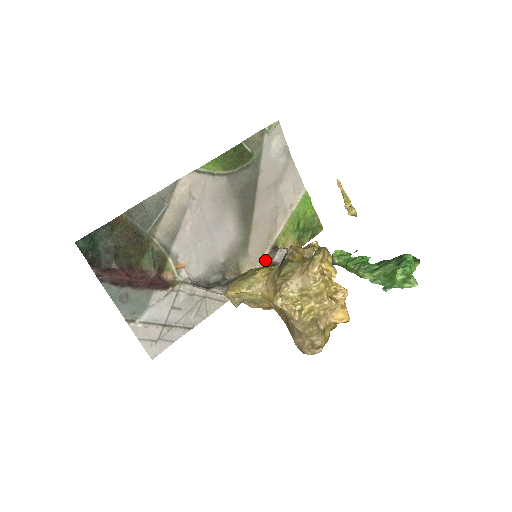
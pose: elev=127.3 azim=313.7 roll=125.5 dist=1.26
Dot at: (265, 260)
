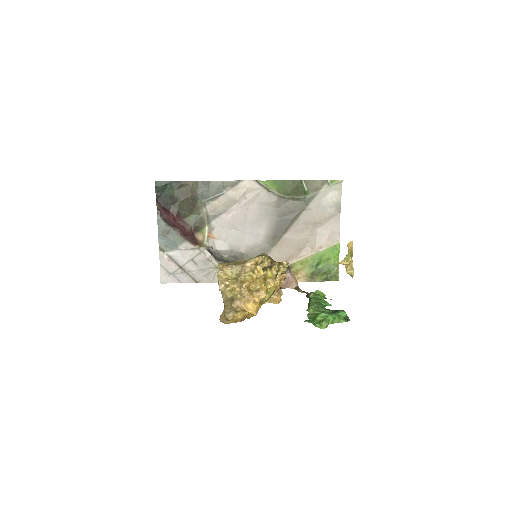
Dot at: occluded
